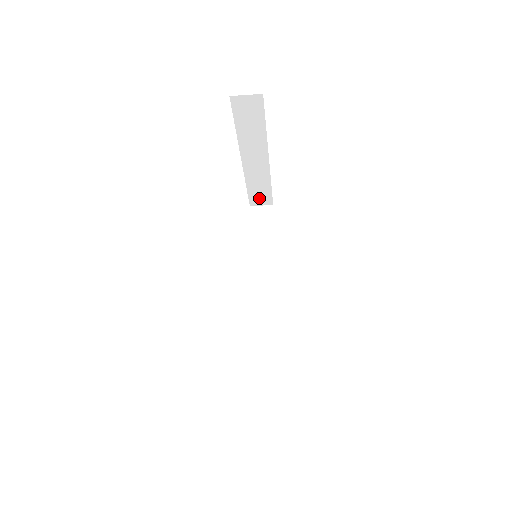
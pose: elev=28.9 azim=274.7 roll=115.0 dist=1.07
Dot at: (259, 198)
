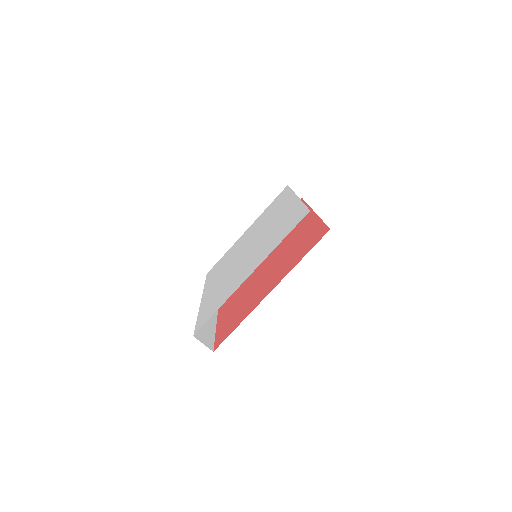
Dot at: occluded
